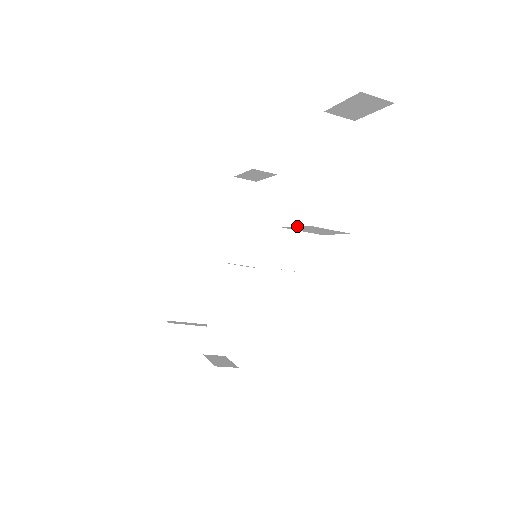
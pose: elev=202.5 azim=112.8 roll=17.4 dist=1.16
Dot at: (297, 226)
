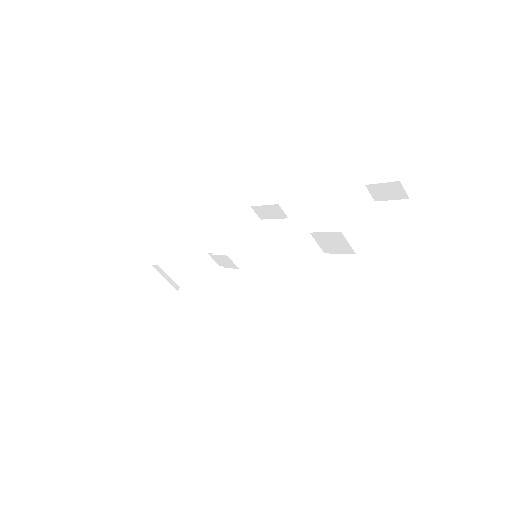
Dot at: (328, 232)
